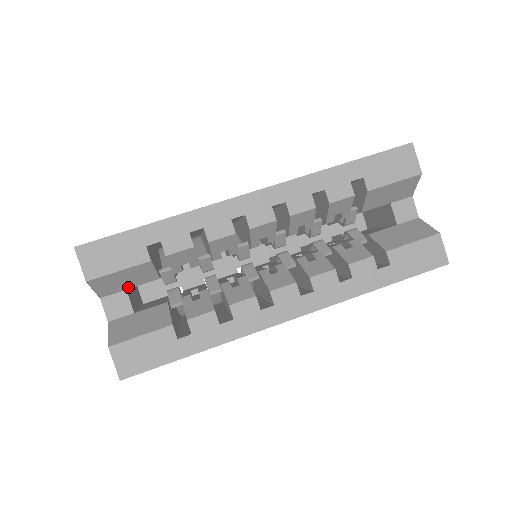
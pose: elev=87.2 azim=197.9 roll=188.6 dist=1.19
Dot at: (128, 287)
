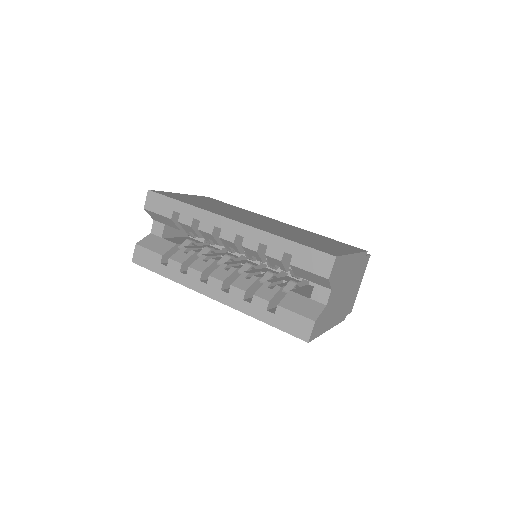
Dot at: (166, 224)
